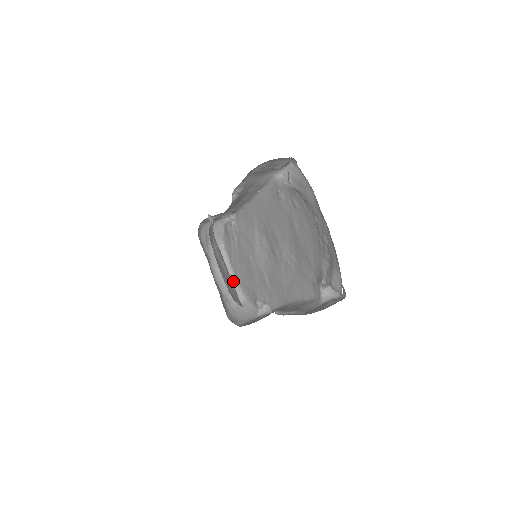
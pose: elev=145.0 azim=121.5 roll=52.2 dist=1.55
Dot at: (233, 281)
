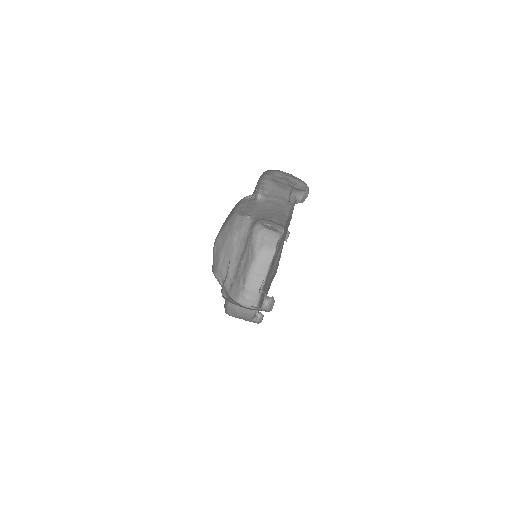
Dot at: occluded
